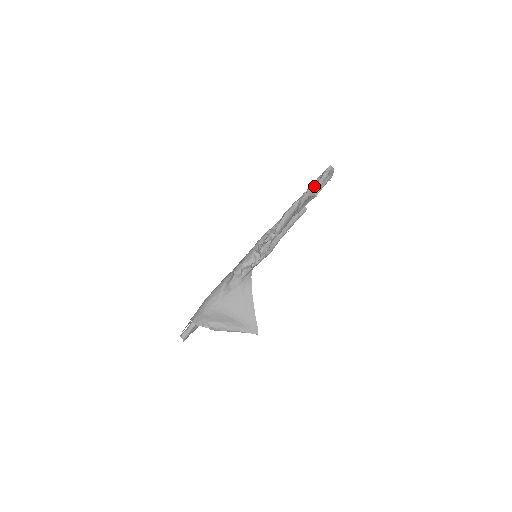
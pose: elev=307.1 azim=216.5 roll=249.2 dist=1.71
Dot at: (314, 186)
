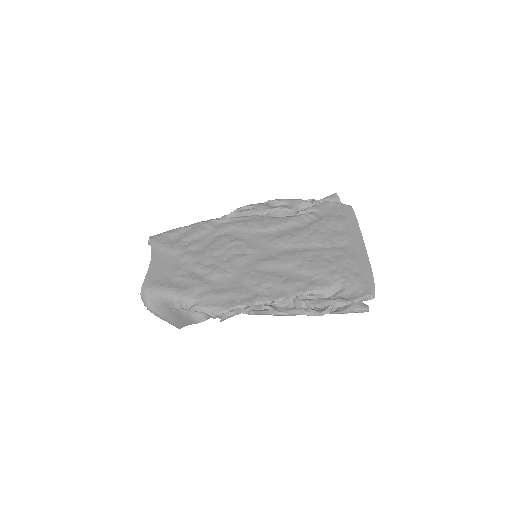
Dot at: (339, 301)
